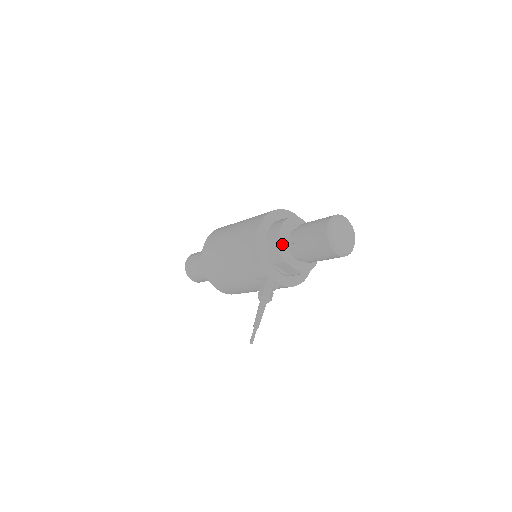
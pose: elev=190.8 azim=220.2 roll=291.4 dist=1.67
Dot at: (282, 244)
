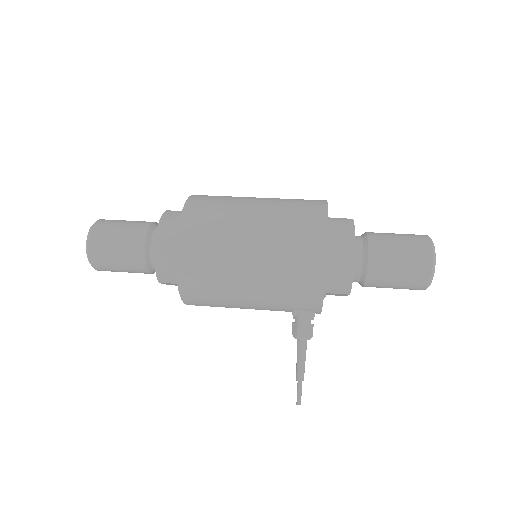
Dot at: (353, 272)
